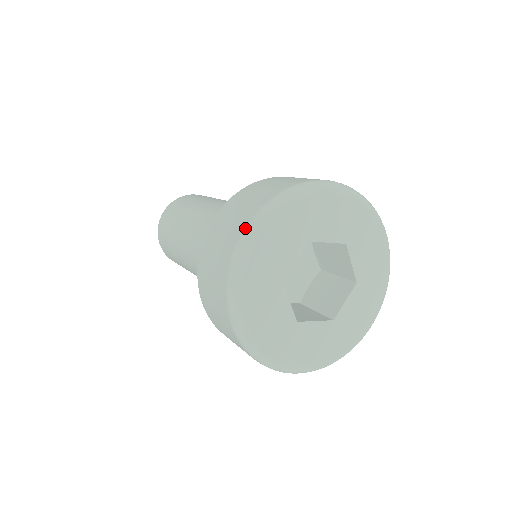
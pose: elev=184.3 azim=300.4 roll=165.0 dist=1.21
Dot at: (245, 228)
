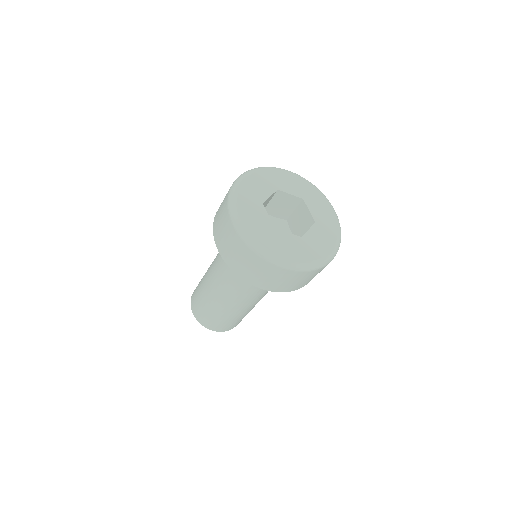
Dot at: (238, 177)
